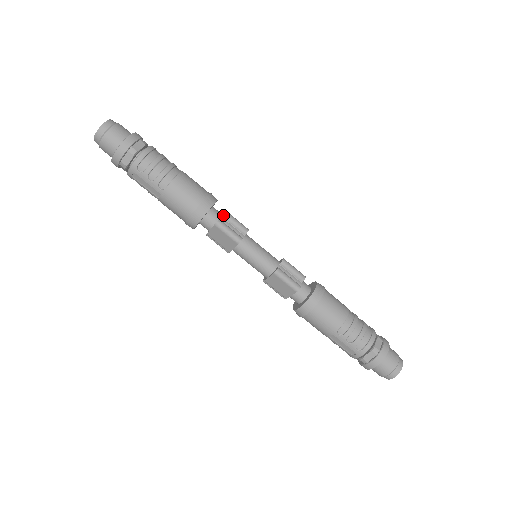
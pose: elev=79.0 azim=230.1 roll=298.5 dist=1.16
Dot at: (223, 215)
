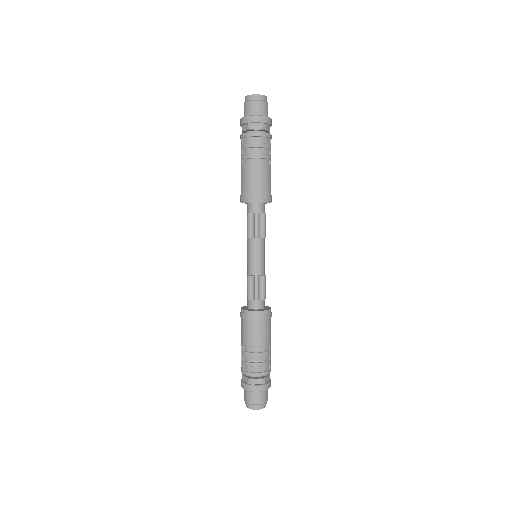
Dot at: (259, 214)
